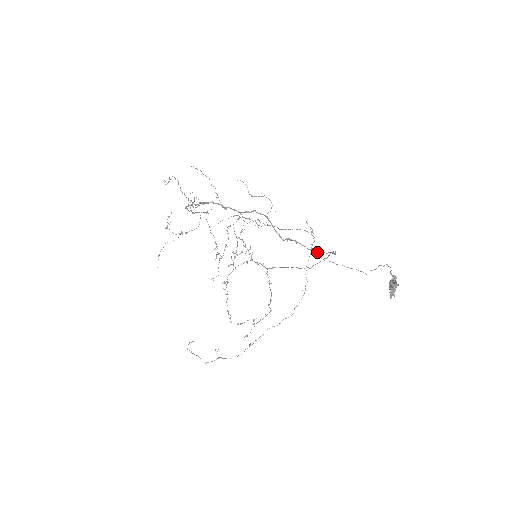
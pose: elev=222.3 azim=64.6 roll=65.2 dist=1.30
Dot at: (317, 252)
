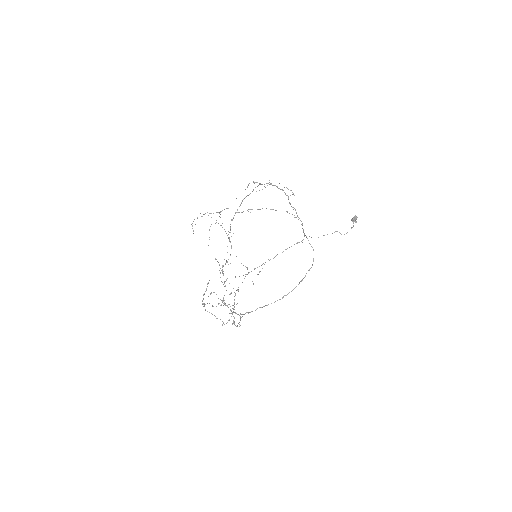
Dot at: (305, 235)
